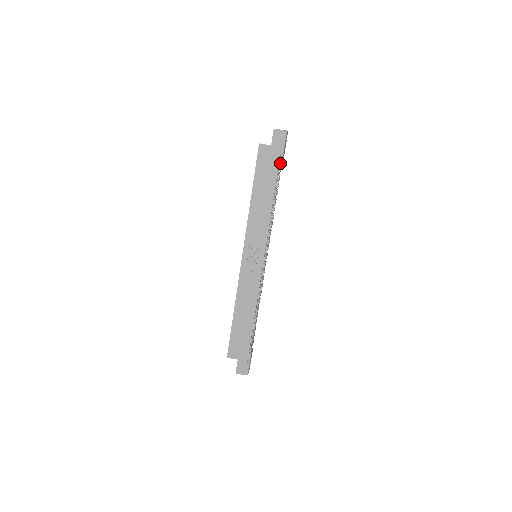
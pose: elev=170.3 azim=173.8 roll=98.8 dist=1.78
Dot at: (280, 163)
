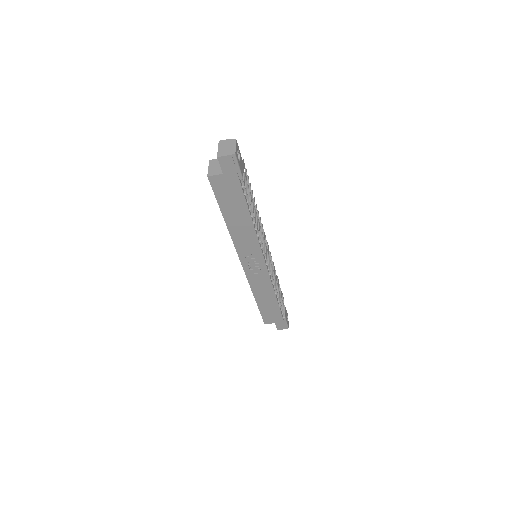
Dot at: (243, 186)
